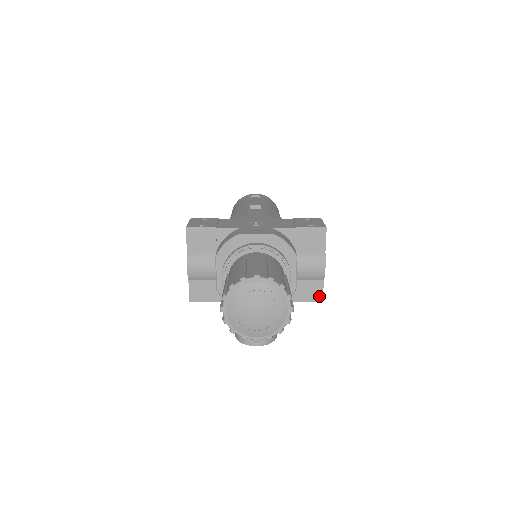
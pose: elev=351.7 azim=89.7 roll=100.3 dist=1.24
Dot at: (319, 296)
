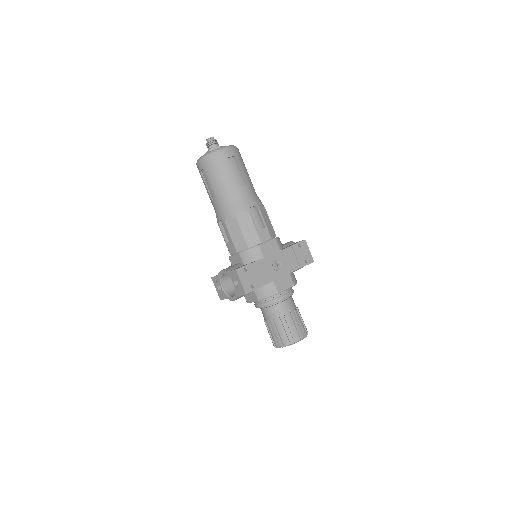
Dot at: occluded
